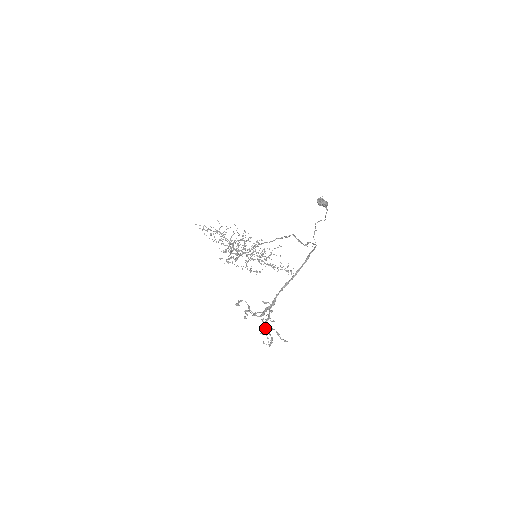
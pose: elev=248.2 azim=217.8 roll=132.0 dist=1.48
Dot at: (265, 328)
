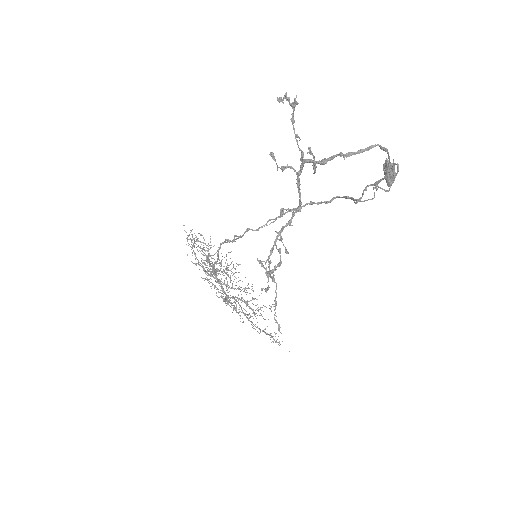
Dot at: (274, 242)
